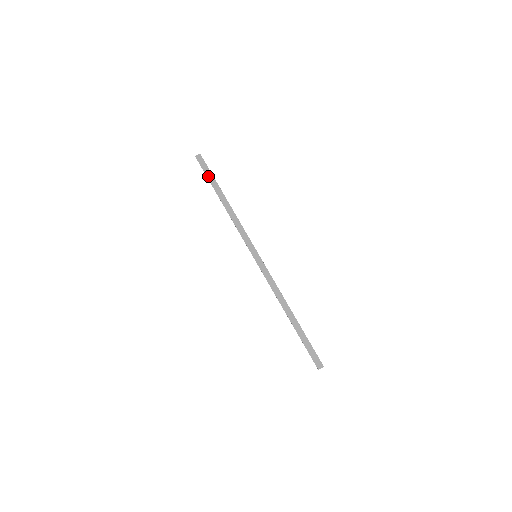
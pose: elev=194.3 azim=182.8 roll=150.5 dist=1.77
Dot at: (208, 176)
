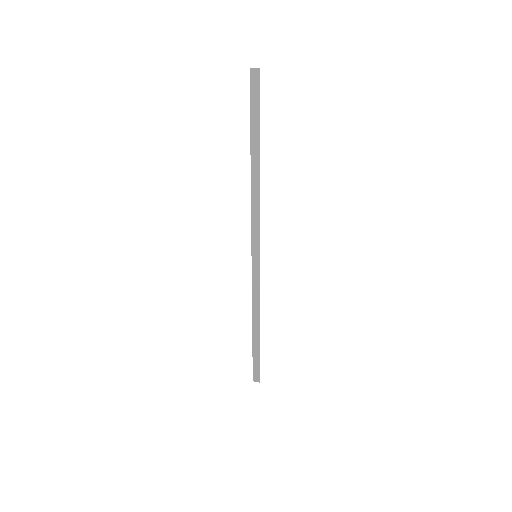
Dot at: (252, 116)
